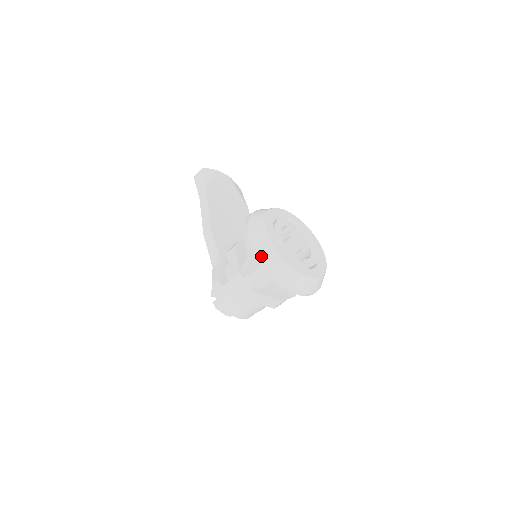
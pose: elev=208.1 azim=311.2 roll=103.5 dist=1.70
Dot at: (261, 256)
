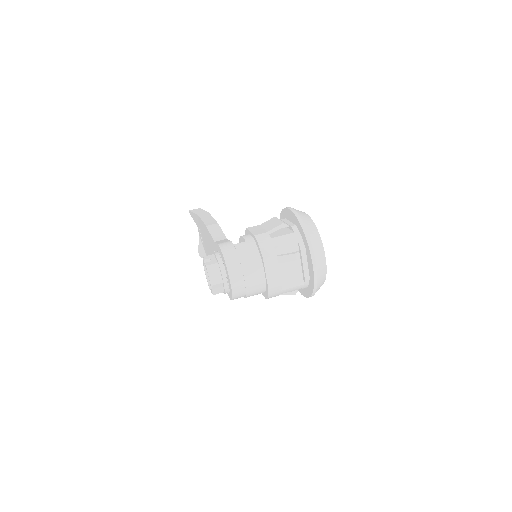
Dot at: (304, 220)
